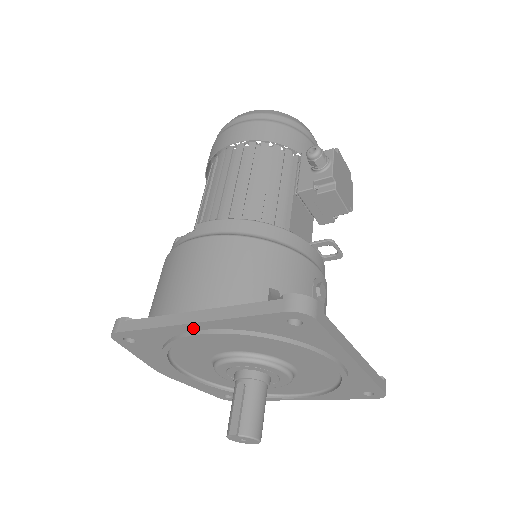
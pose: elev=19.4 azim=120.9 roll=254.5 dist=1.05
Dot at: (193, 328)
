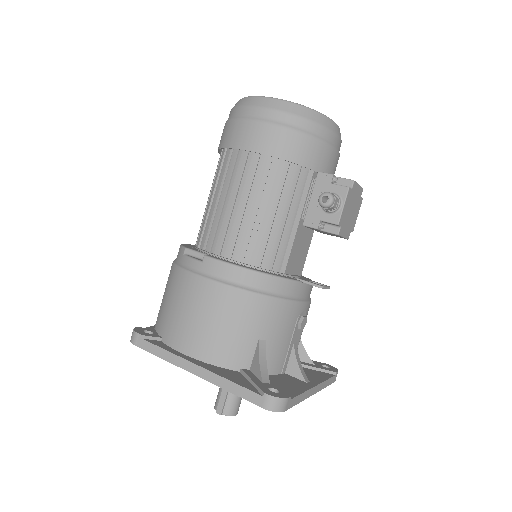
Dot at: occluded
